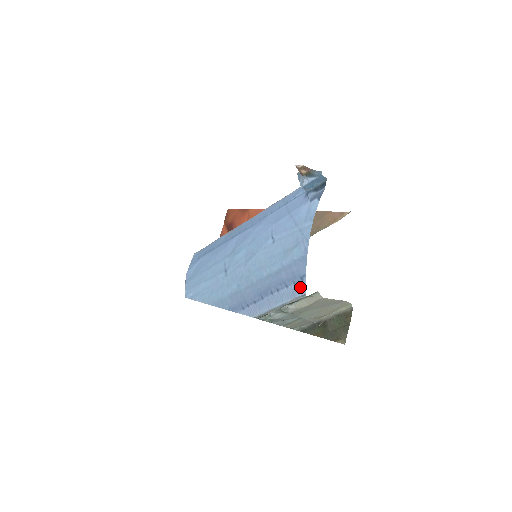
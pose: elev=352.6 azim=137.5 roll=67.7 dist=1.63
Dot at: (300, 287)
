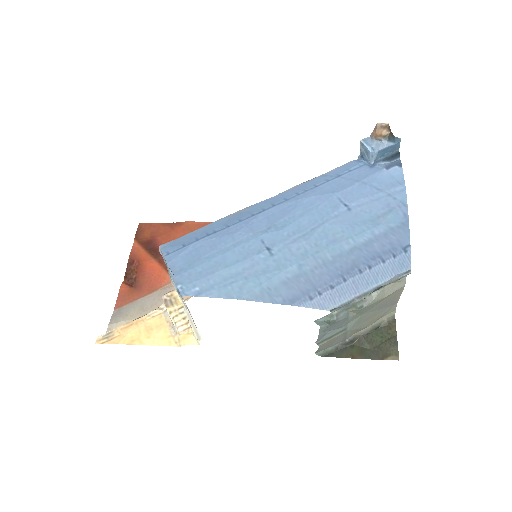
Dot at: (403, 260)
